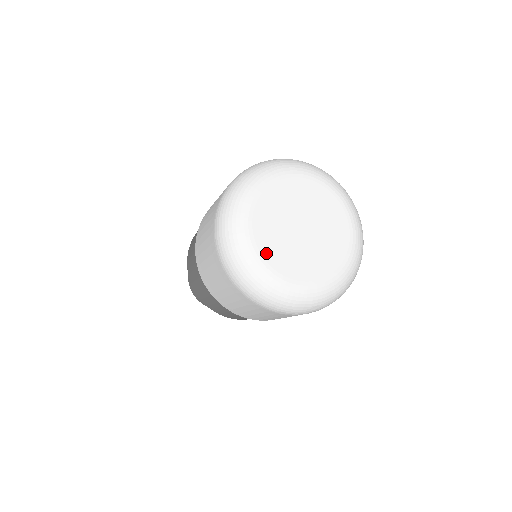
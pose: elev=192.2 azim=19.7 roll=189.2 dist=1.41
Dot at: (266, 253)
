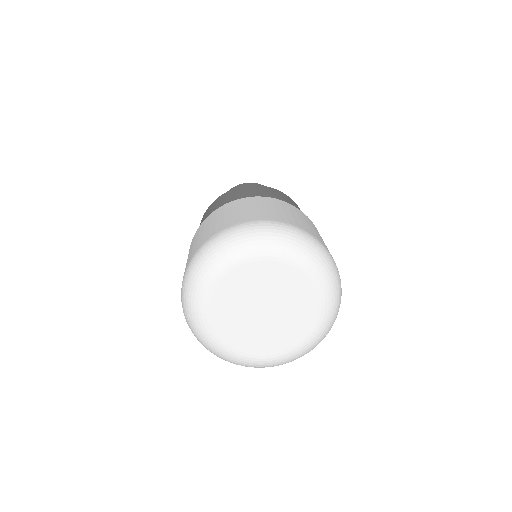
Dot at: (224, 335)
